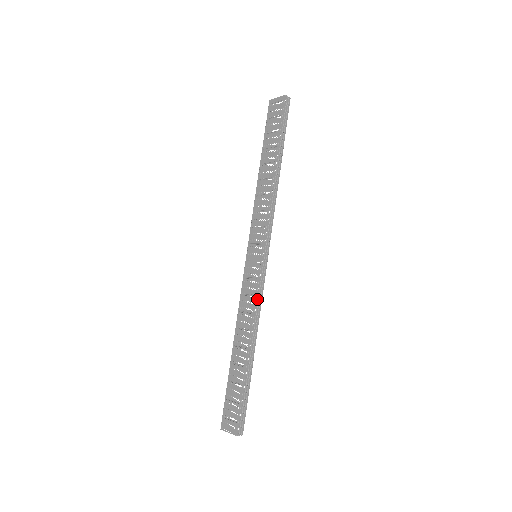
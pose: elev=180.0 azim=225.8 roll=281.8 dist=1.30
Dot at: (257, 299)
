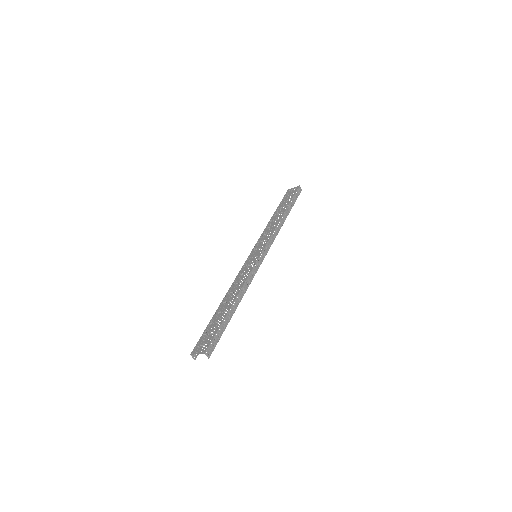
Dot at: (250, 275)
